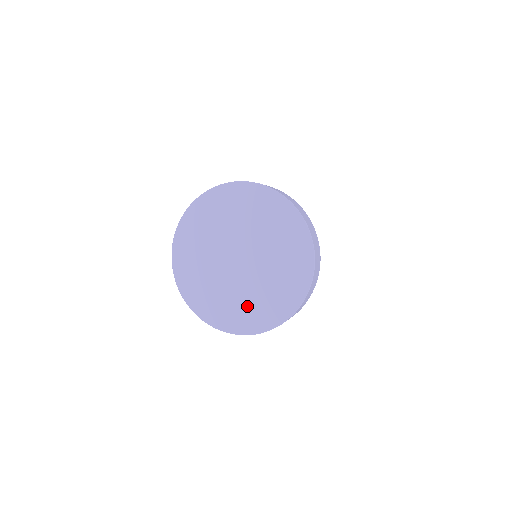
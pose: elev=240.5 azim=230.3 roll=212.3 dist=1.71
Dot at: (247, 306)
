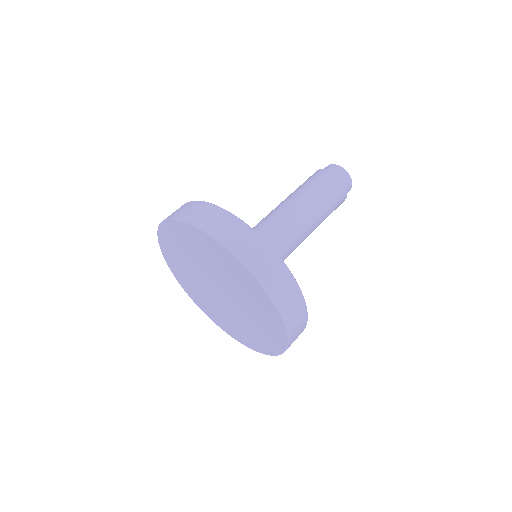
Dot at: (258, 330)
